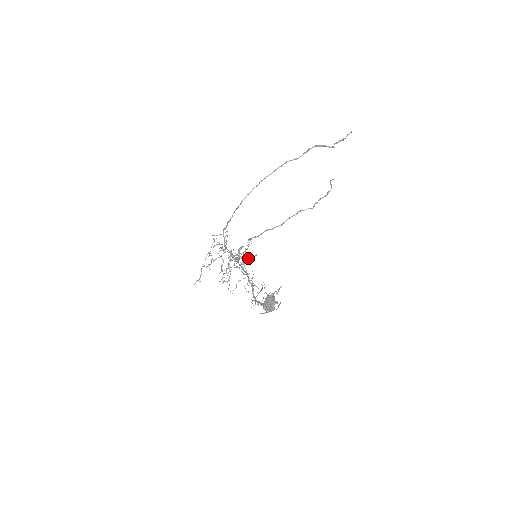
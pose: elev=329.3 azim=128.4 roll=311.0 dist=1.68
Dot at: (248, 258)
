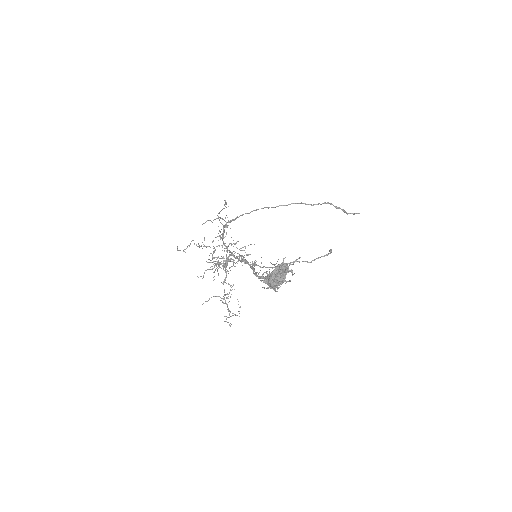
Dot at: (247, 254)
